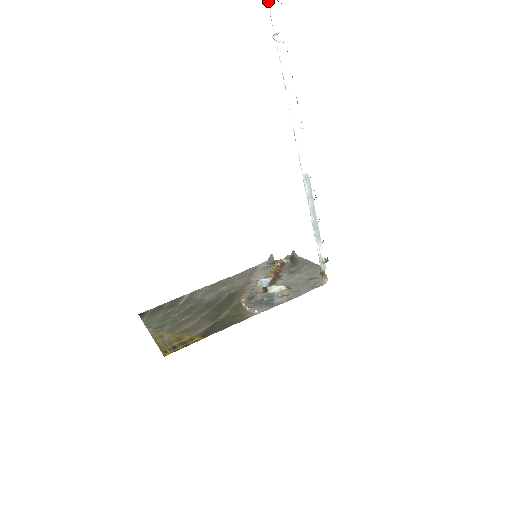
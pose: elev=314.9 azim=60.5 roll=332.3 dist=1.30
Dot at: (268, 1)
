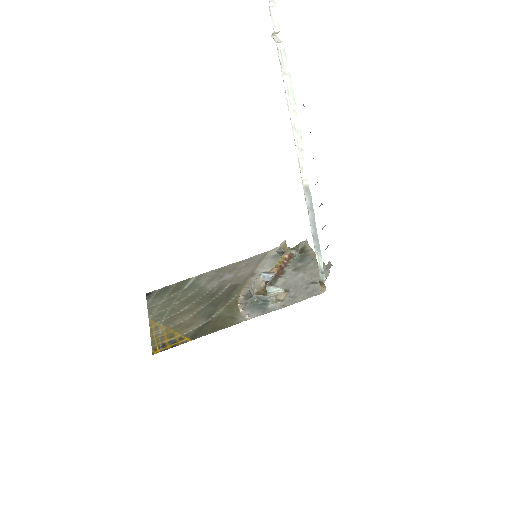
Dot at: out of frame
